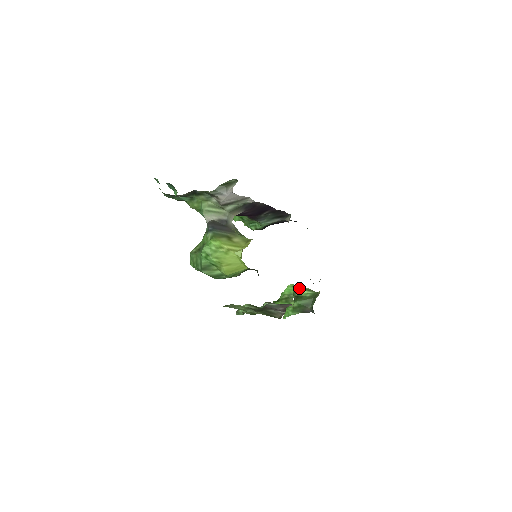
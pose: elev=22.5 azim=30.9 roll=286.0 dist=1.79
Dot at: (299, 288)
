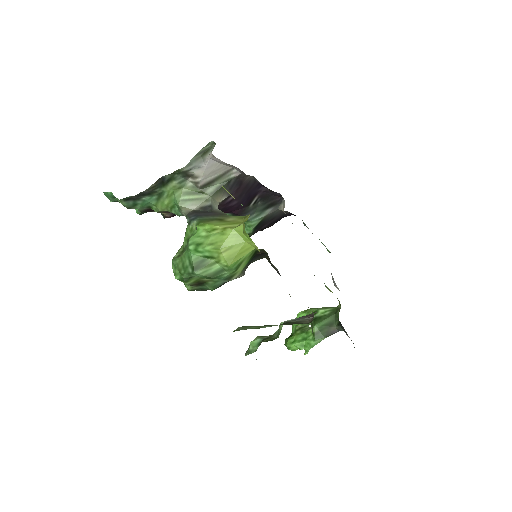
Dot at: (313, 310)
